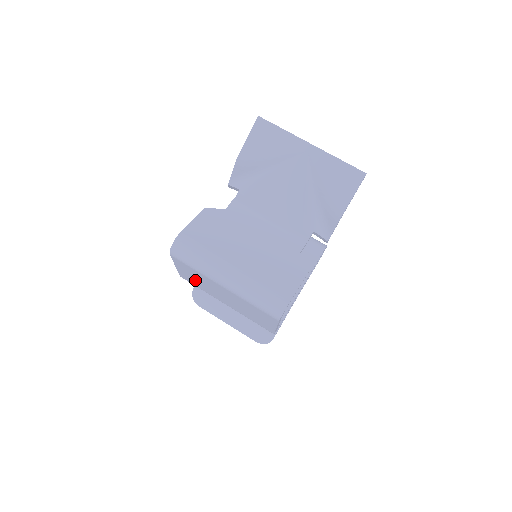
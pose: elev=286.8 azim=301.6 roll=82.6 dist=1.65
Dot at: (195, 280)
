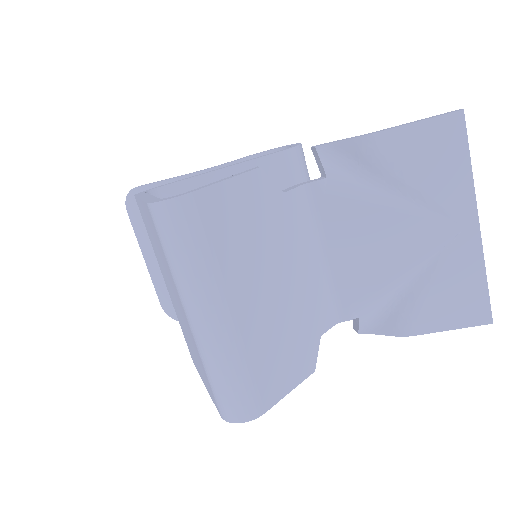
Dot at: (152, 236)
